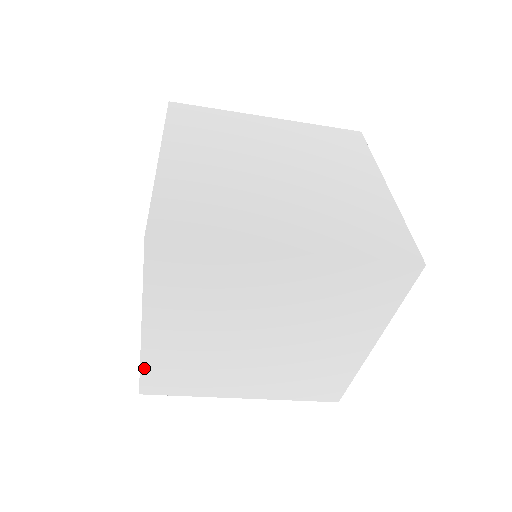
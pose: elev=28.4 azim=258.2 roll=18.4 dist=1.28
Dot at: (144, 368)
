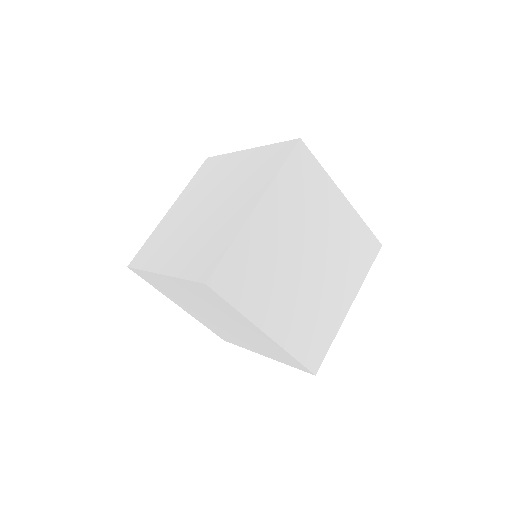
Dot at: (231, 249)
